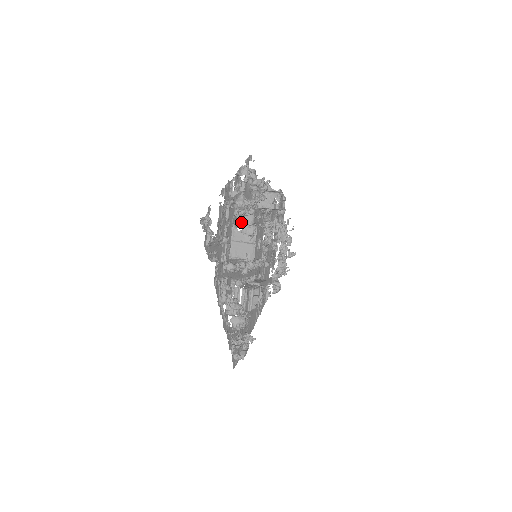
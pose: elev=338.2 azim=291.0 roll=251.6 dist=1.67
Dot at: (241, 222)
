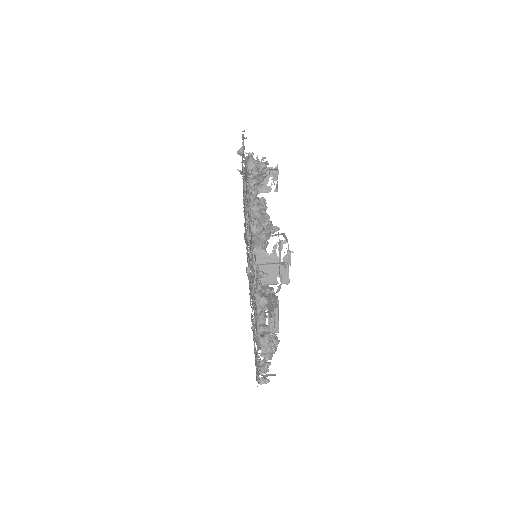
Dot at: occluded
